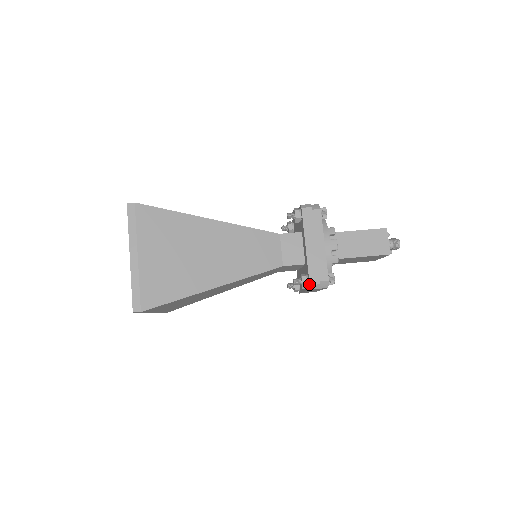
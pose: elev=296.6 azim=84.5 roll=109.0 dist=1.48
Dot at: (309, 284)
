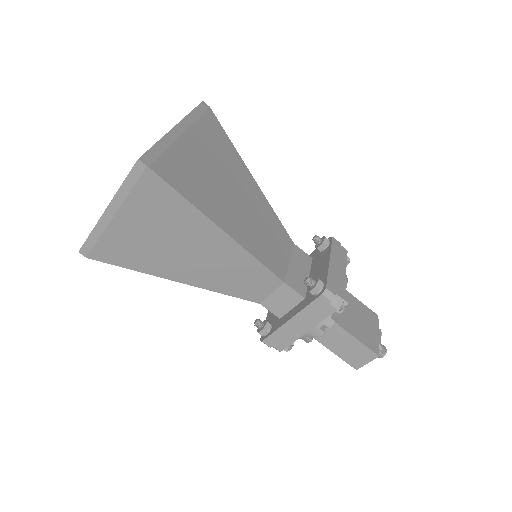
Dot at: (262, 340)
